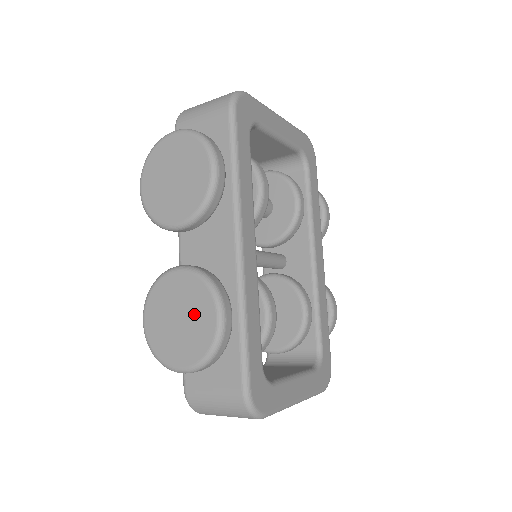
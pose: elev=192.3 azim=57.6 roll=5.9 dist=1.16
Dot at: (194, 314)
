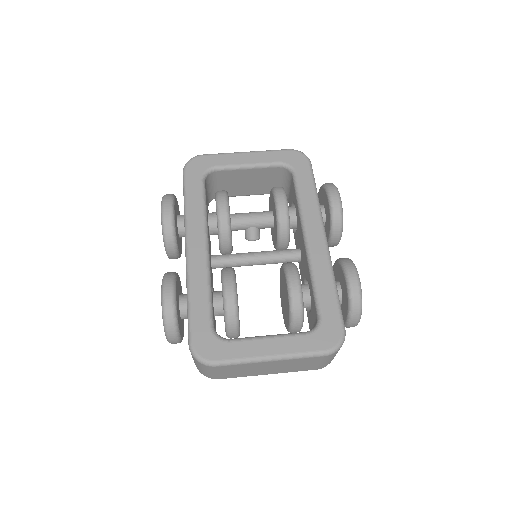
Dot at: occluded
